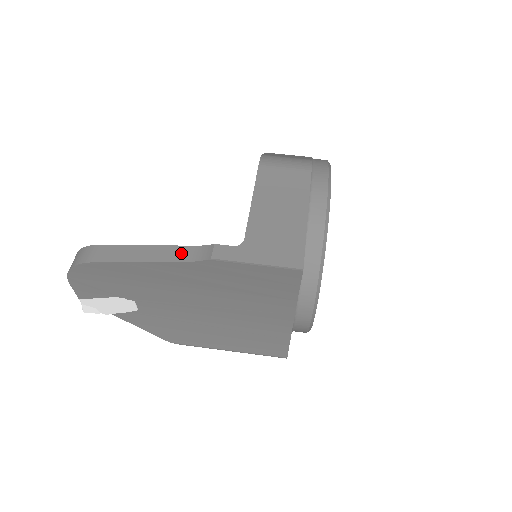
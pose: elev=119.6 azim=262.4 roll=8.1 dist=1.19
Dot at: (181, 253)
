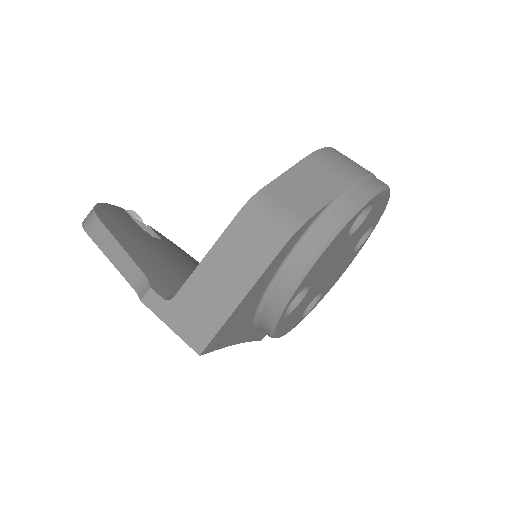
Dot at: (133, 274)
